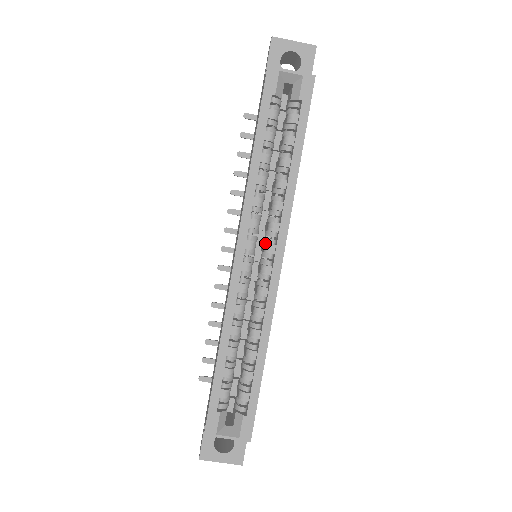
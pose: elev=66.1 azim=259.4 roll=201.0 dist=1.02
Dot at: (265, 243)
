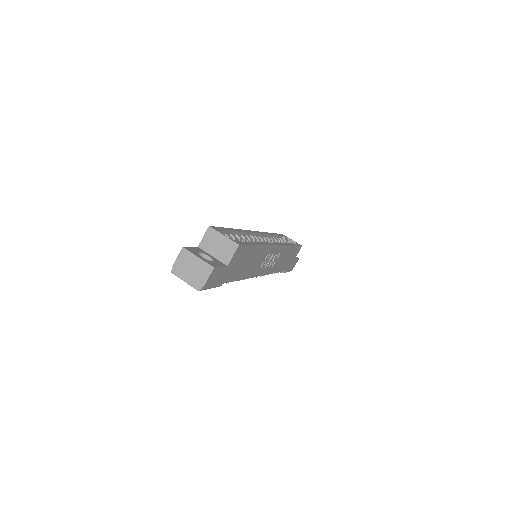
Dot at: occluded
